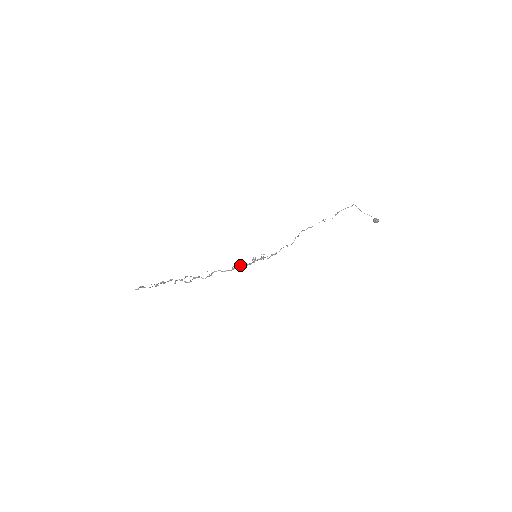
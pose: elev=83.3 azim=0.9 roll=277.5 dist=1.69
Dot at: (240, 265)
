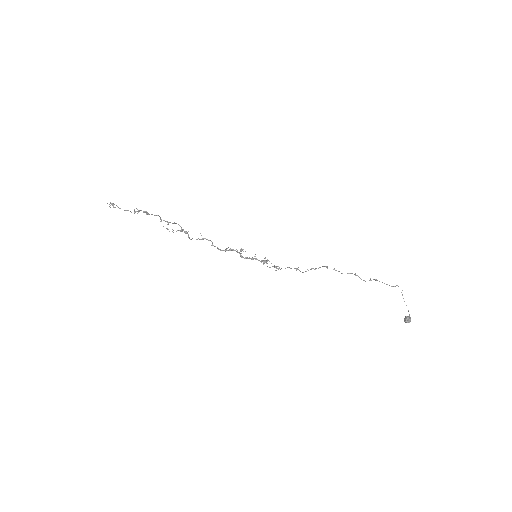
Dot at: (236, 251)
